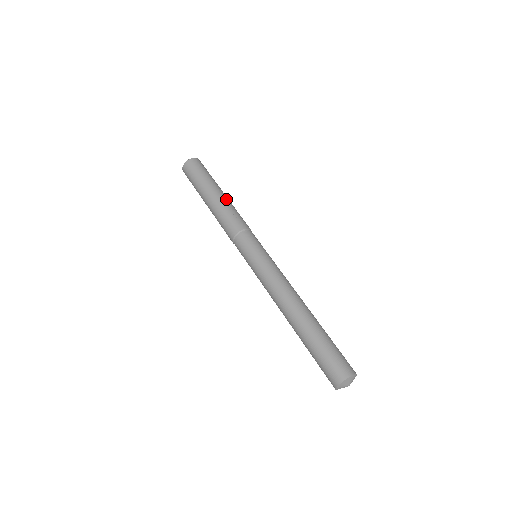
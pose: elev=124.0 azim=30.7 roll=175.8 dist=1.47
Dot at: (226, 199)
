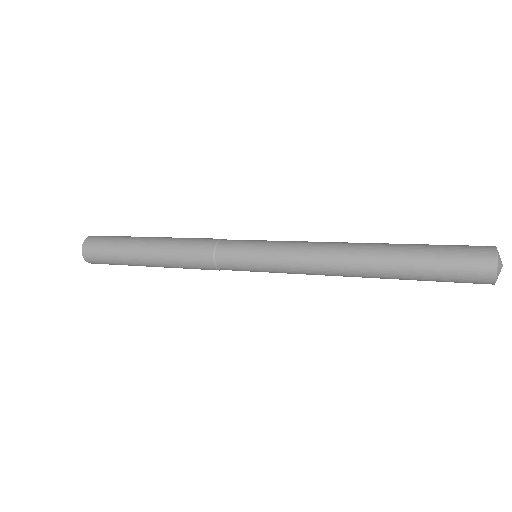
Dot at: occluded
